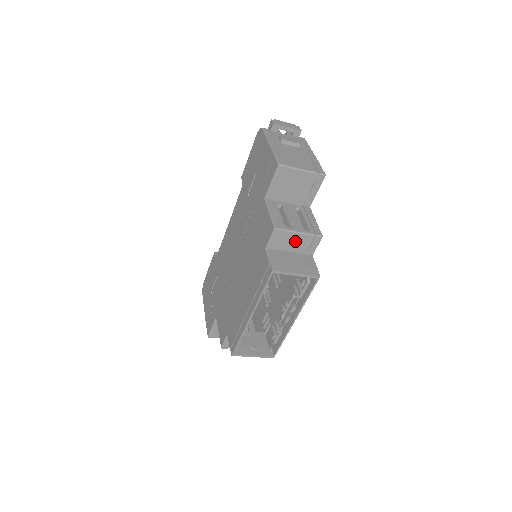
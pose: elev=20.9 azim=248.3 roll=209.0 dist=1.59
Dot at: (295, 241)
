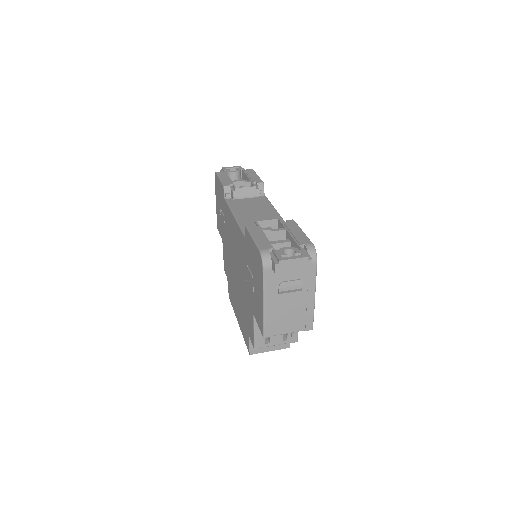
Dot at: occluded
